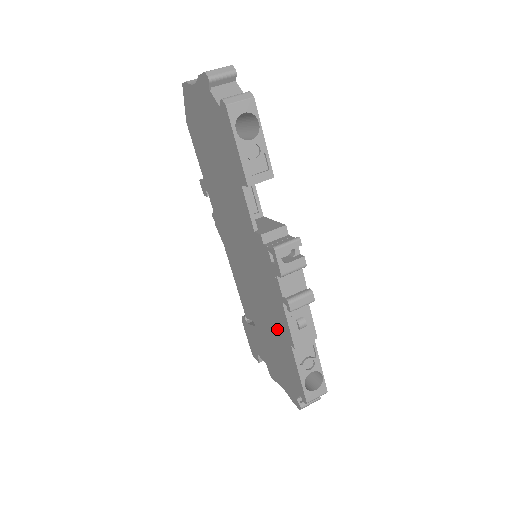
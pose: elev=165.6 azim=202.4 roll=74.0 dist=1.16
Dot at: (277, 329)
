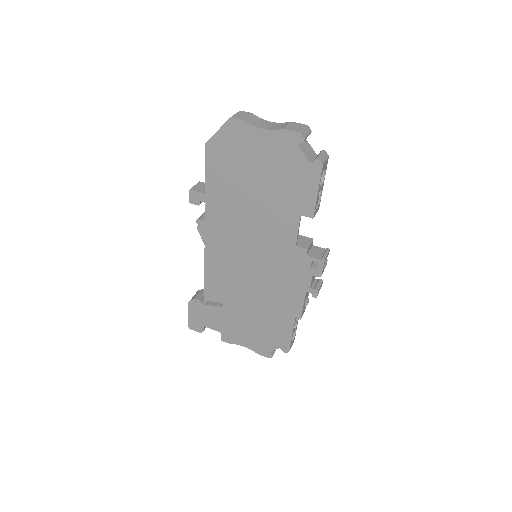
Dot at: (277, 308)
